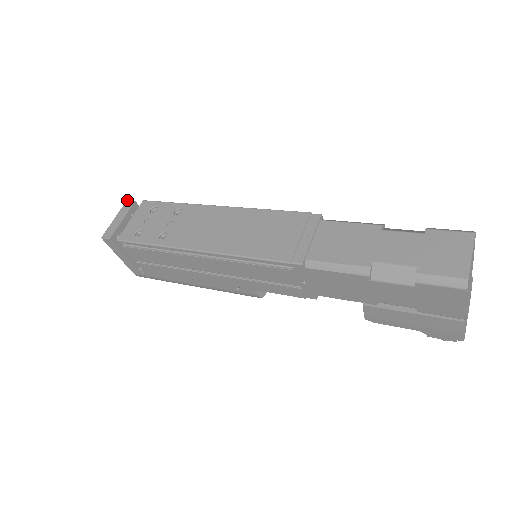
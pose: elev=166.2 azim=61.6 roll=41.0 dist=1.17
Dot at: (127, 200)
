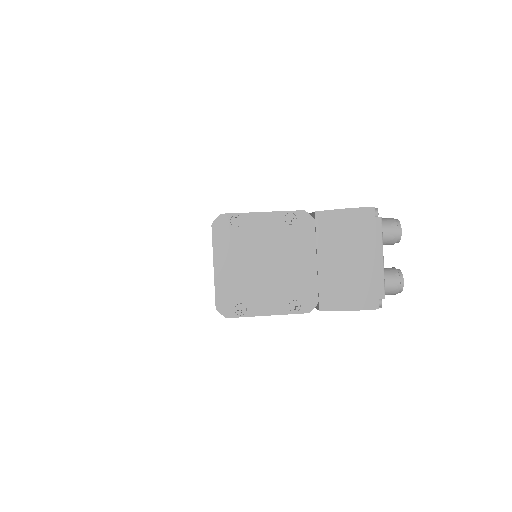
Dot at: occluded
